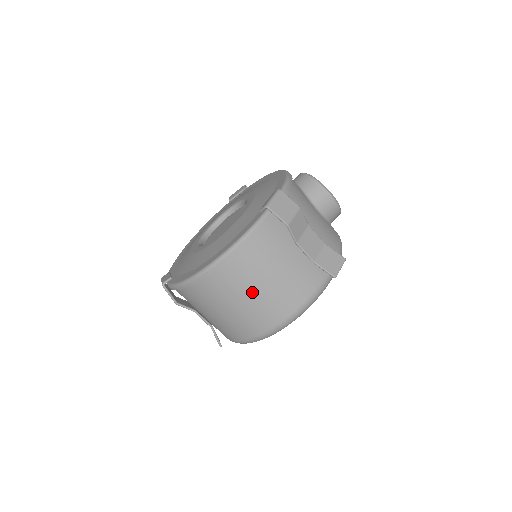
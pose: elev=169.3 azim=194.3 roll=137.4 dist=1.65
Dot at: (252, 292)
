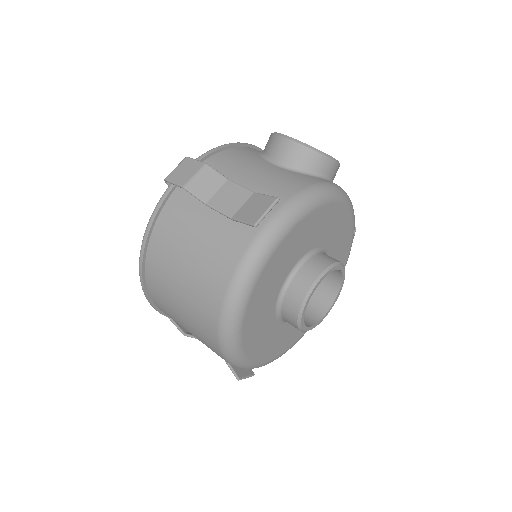
Dot at: (179, 283)
